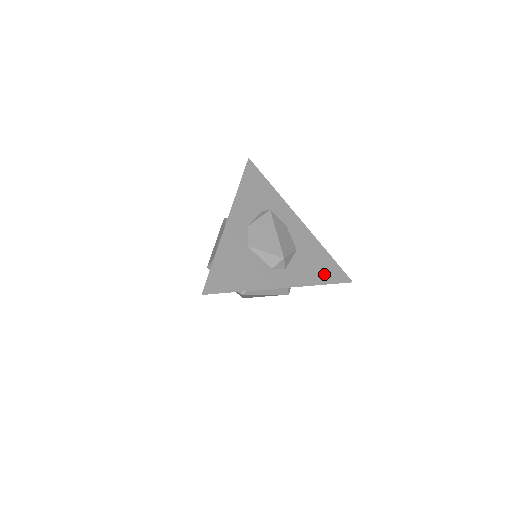
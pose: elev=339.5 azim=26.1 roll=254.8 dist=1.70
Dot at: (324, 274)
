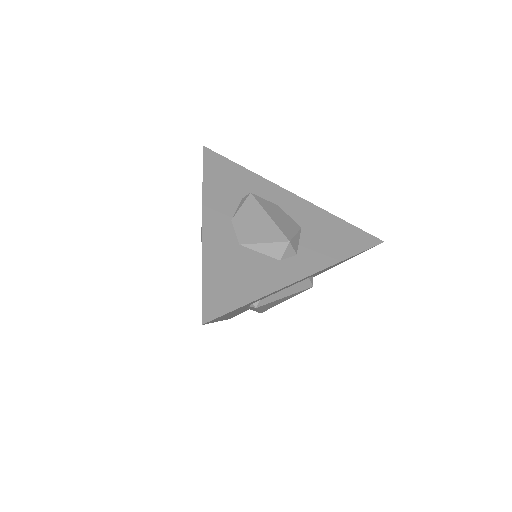
Dot at: (346, 244)
